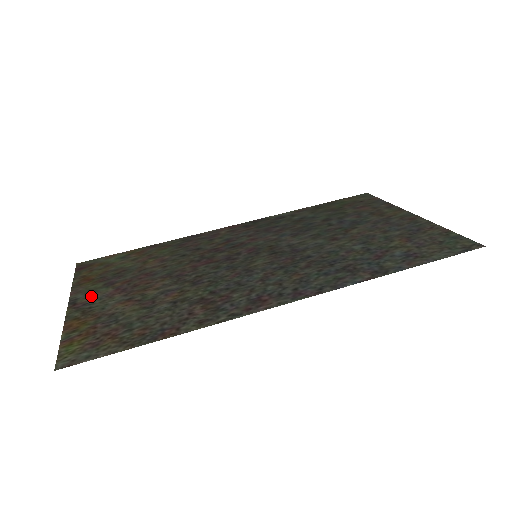
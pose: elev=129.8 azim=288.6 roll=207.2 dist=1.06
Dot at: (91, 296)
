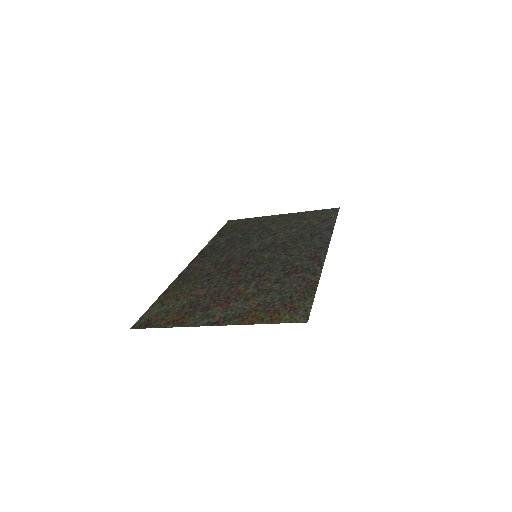
Dot at: (214, 316)
